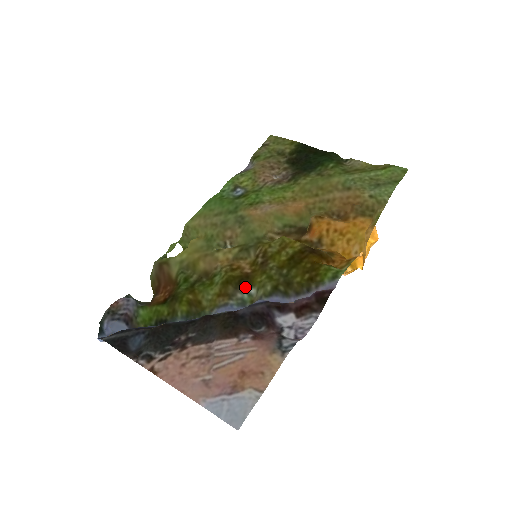
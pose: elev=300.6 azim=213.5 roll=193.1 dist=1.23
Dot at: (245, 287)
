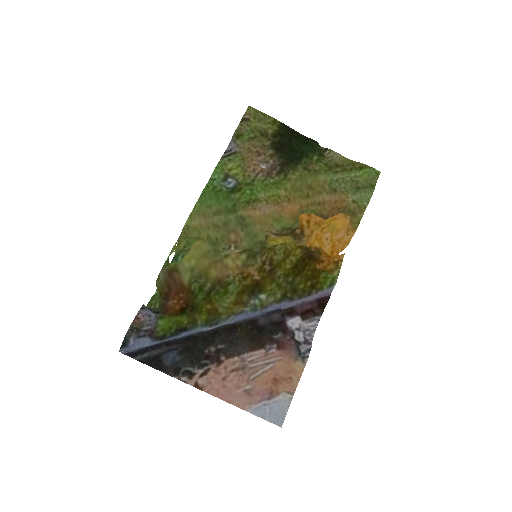
Dot at: (257, 294)
